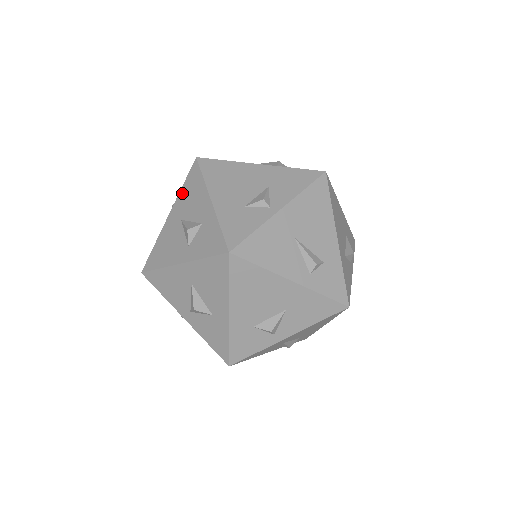
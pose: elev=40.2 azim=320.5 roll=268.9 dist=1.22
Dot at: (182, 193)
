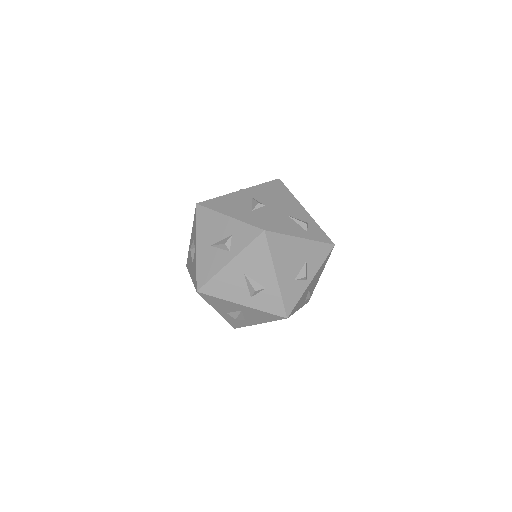
Dot at: (246, 253)
